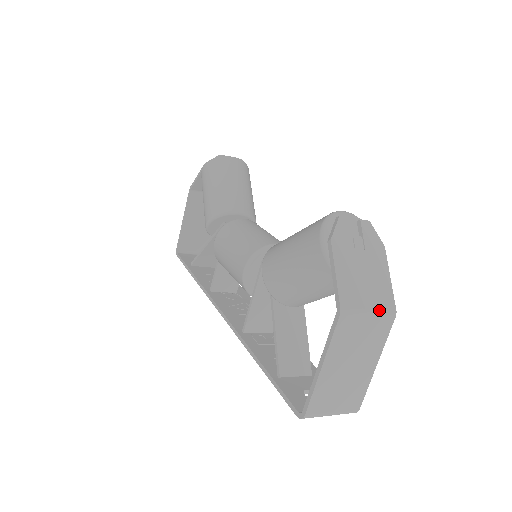
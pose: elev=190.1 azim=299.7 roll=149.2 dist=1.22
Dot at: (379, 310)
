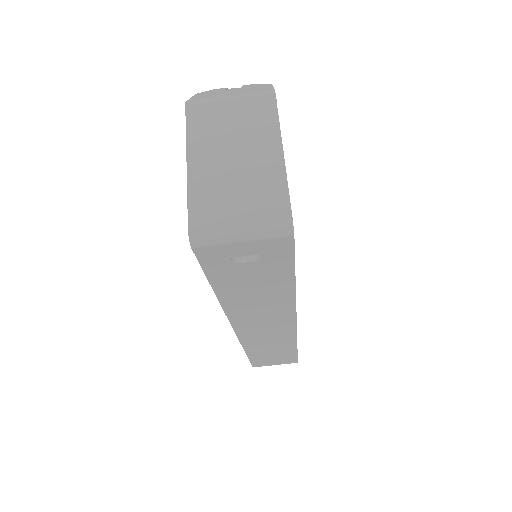
Dot at: (246, 94)
